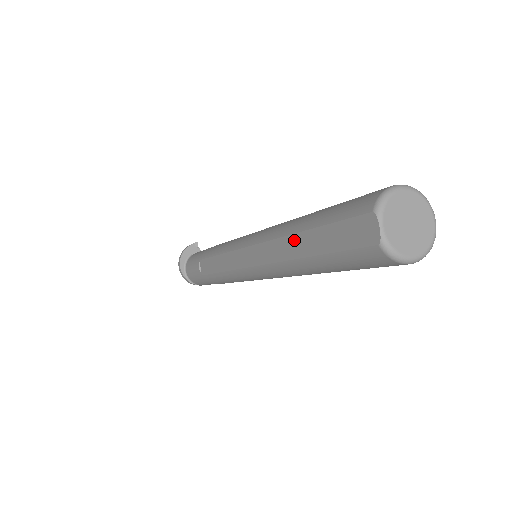
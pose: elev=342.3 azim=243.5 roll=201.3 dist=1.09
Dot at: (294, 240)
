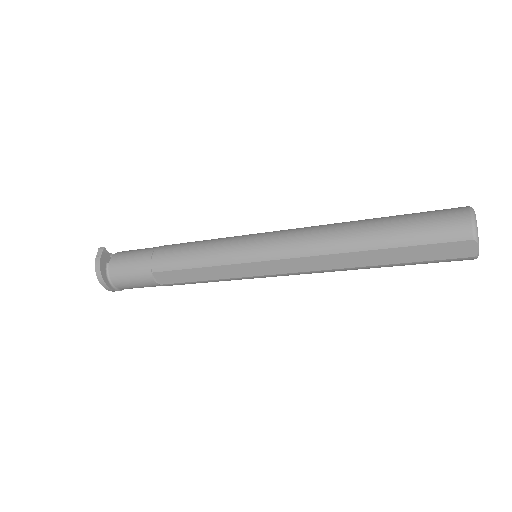
Dot at: (364, 255)
